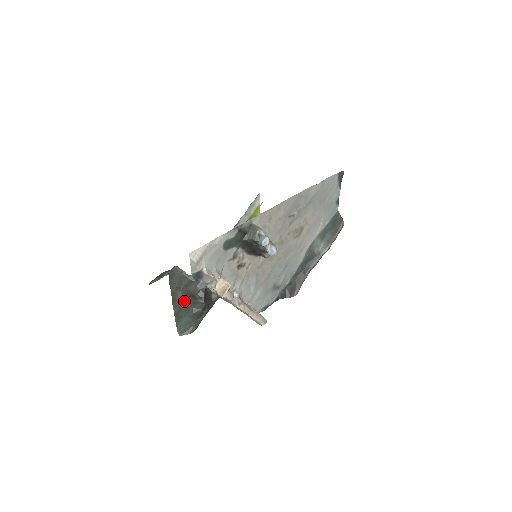
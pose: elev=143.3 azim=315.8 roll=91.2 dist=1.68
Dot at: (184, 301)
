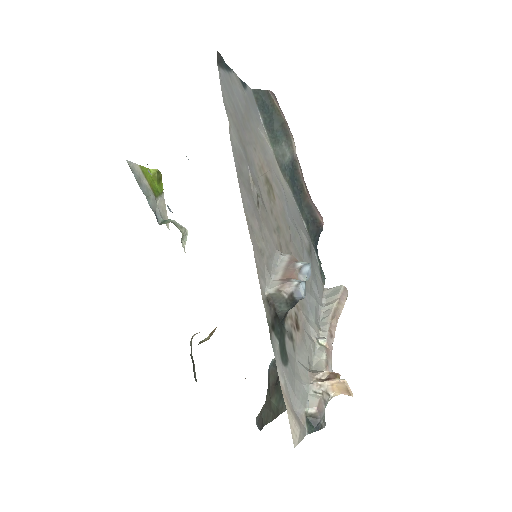
Dot at: (279, 392)
